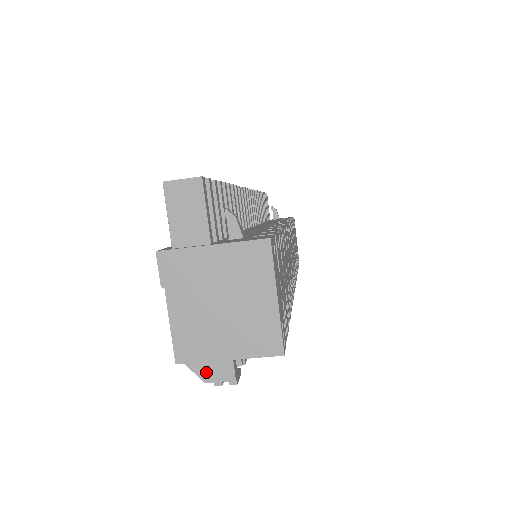
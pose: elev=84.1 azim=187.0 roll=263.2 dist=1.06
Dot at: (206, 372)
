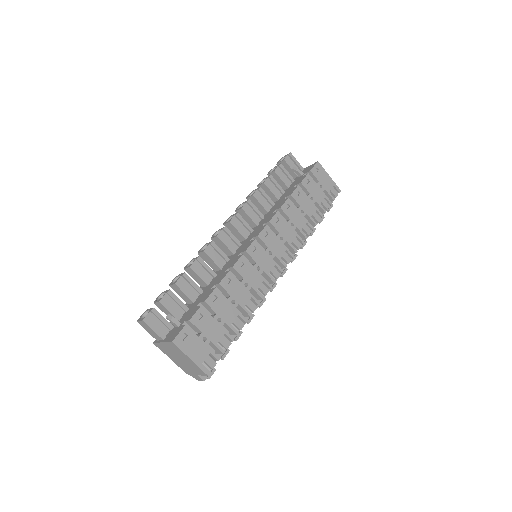
Dot at: (195, 378)
